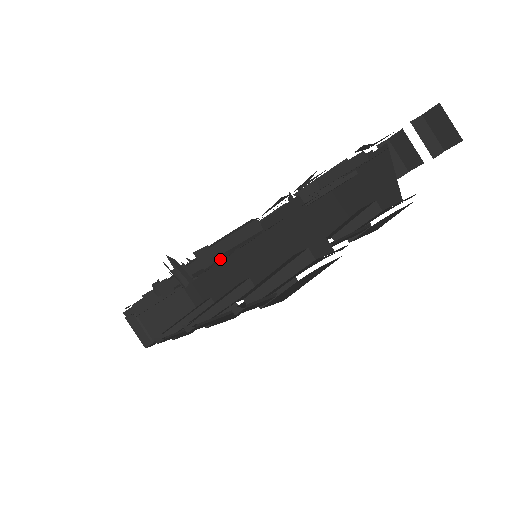
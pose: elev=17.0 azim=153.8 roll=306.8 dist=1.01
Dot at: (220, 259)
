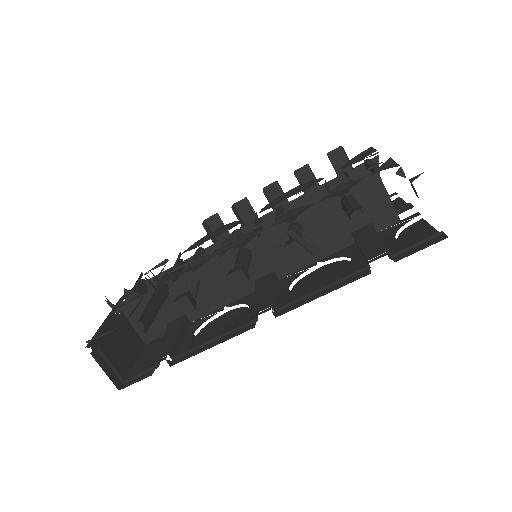
Dot at: occluded
